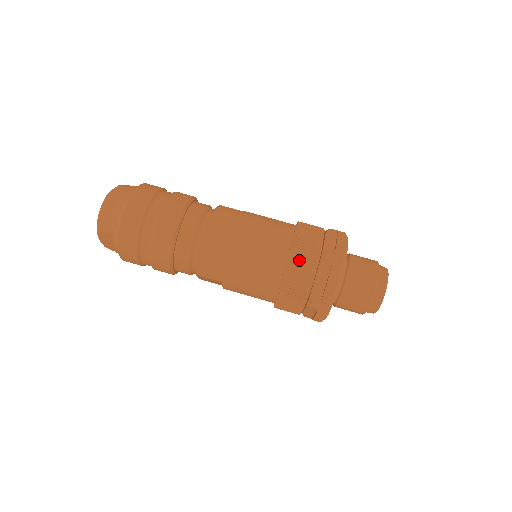
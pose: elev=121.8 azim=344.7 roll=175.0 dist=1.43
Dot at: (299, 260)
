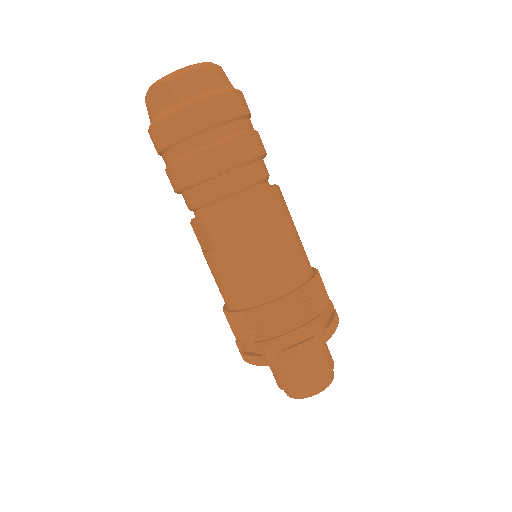
Dot at: (299, 304)
